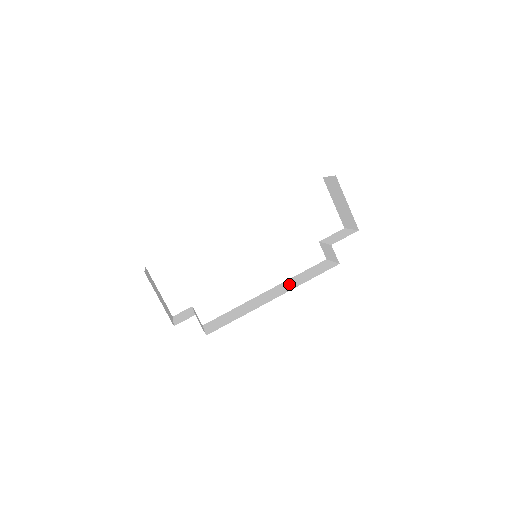
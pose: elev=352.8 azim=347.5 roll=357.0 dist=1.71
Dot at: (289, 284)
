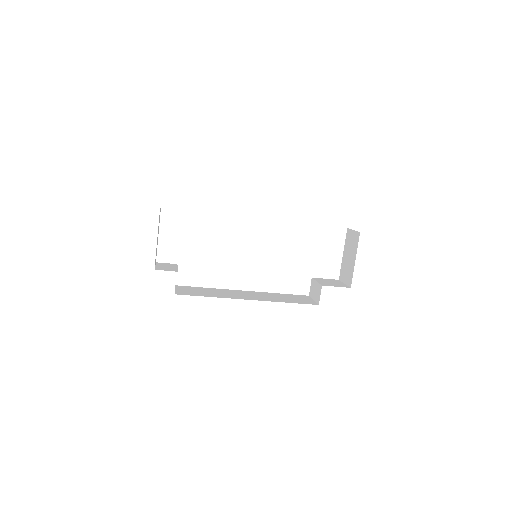
Dot at: (268, 296)
